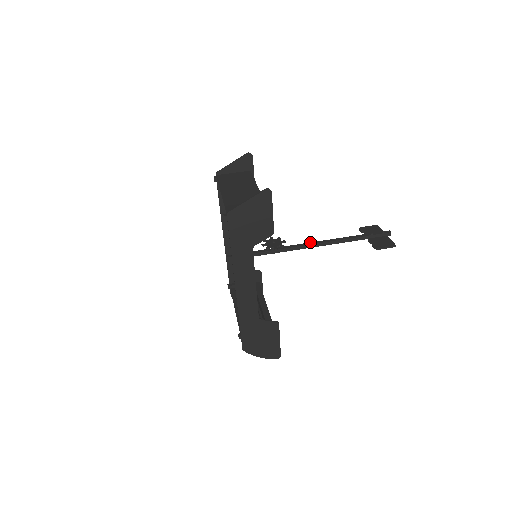
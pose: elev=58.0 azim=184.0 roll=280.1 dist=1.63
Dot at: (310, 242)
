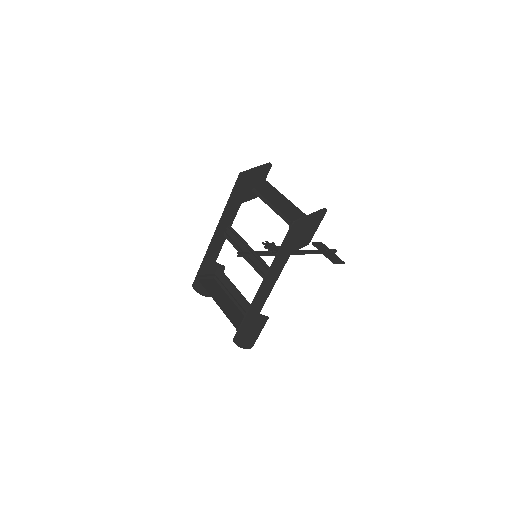
Dot at: occluded
